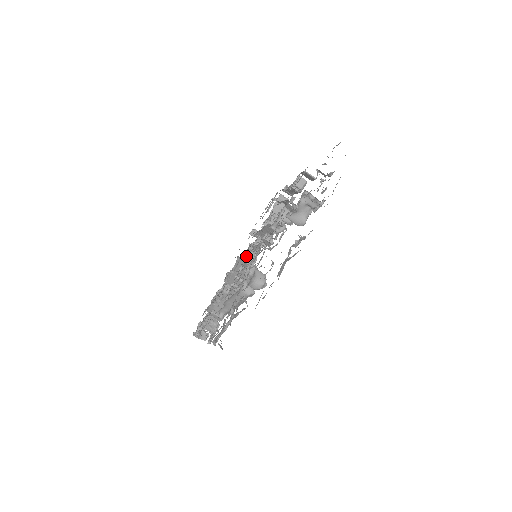
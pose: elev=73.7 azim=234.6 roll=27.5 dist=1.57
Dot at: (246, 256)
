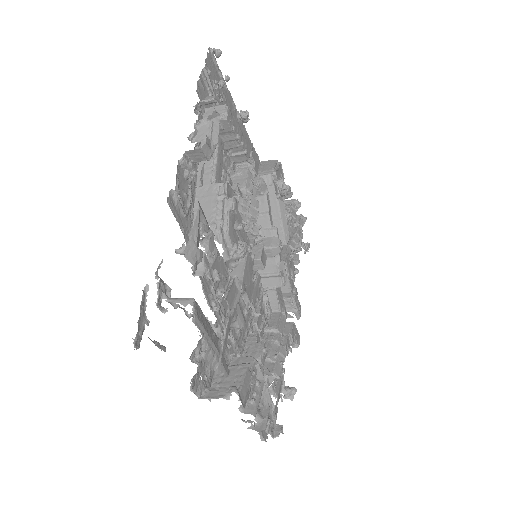
Dot at: occluded
